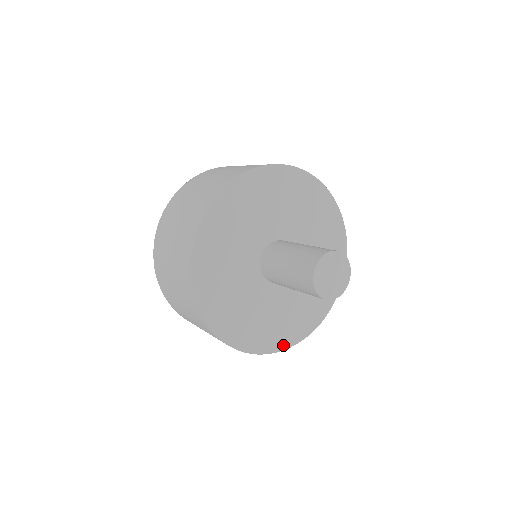
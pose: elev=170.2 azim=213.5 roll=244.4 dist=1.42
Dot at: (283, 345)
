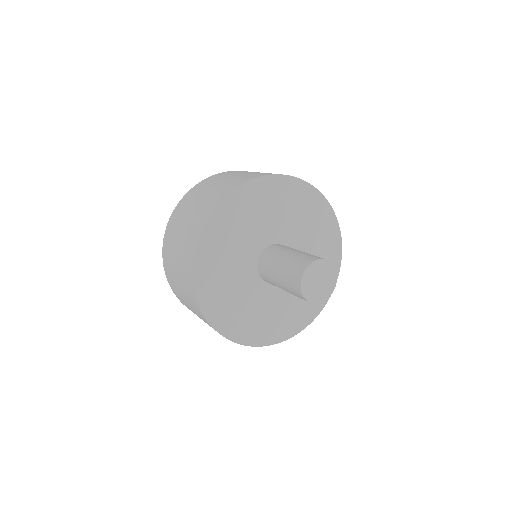
Dot at: (290, 333)
